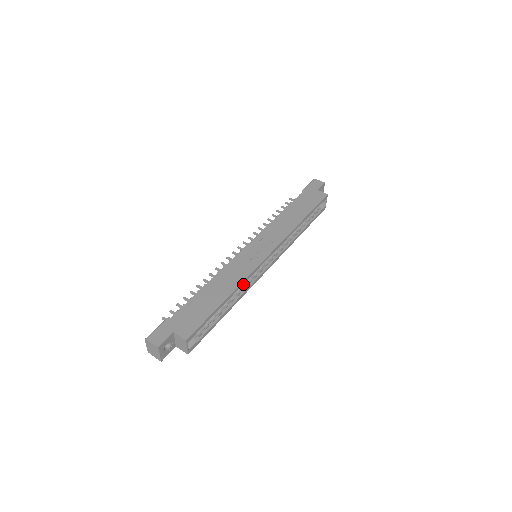
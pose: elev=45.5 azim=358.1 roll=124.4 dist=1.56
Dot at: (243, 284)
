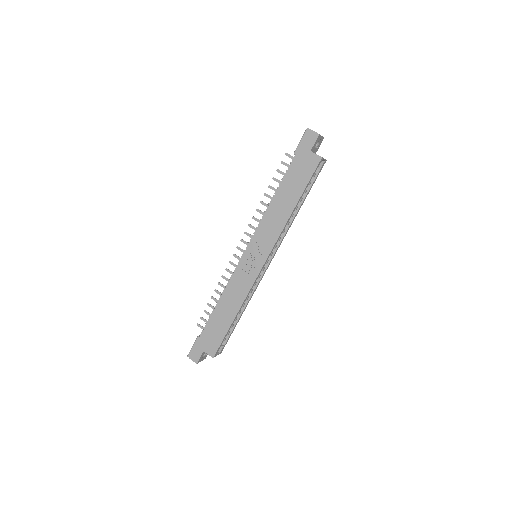
Dot at: occluded
